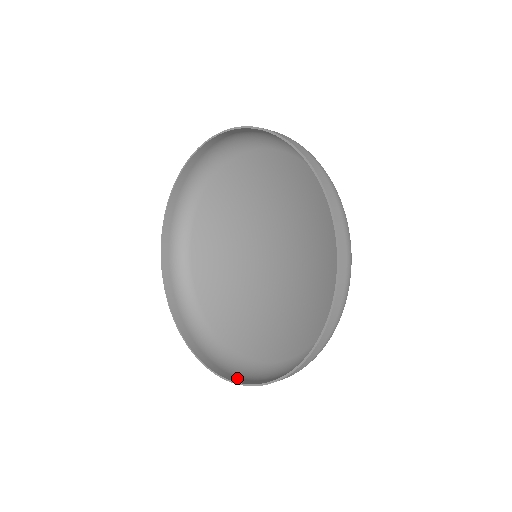
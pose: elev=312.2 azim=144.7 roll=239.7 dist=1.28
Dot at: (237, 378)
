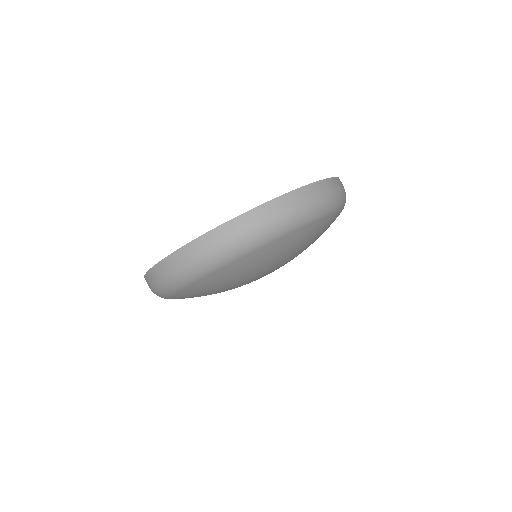
Dot at: occluded
